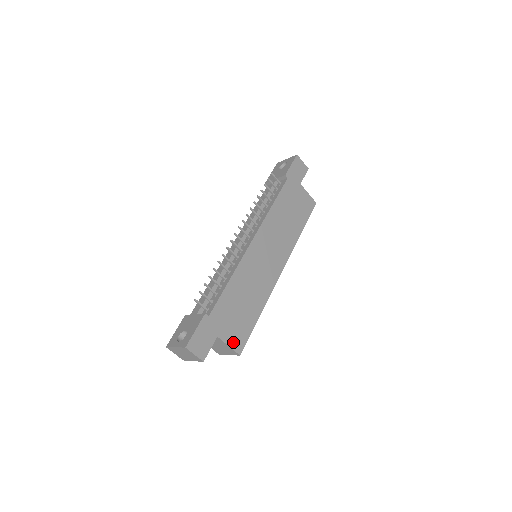
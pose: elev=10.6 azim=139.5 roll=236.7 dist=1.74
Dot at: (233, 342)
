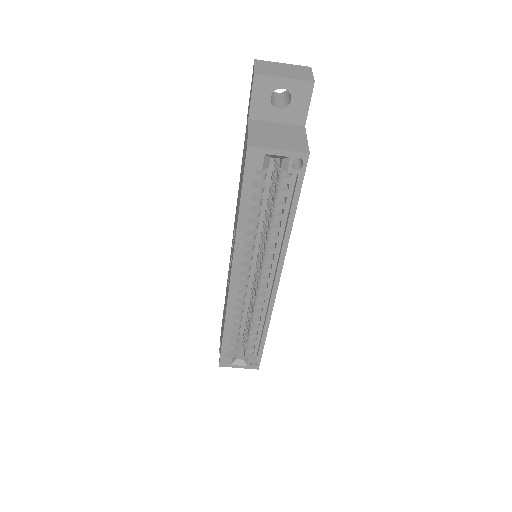
Dot at: occluded
